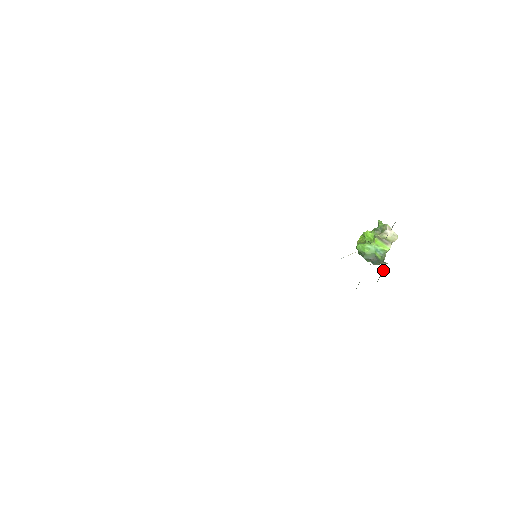
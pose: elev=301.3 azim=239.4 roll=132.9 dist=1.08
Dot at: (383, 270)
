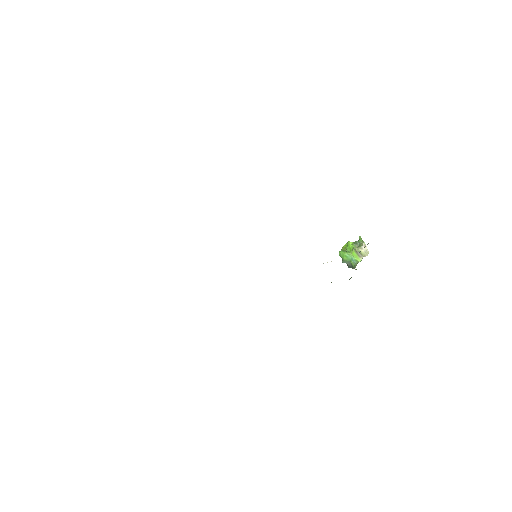
Dot at: occluded
